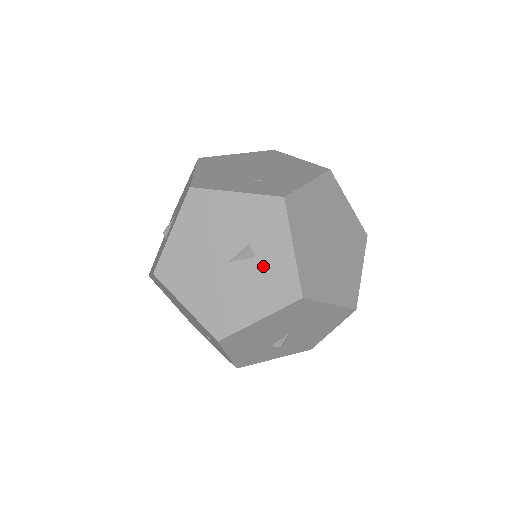
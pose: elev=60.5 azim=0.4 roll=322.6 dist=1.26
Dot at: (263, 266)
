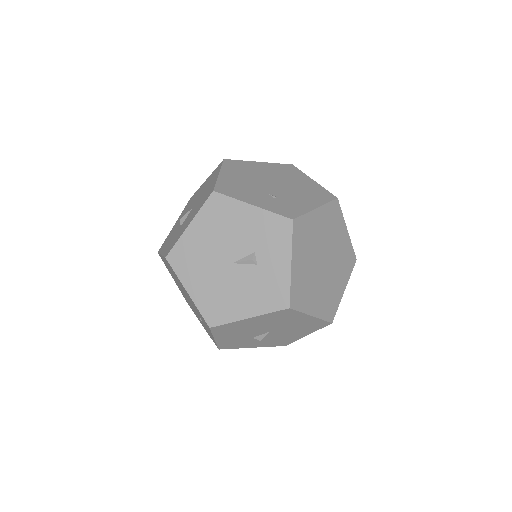
Dot at: (262, 274)
